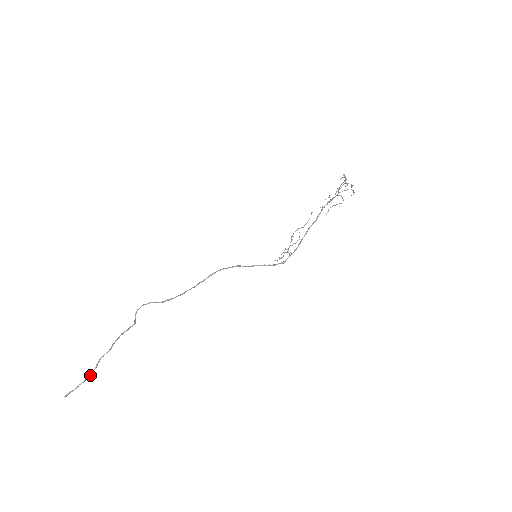
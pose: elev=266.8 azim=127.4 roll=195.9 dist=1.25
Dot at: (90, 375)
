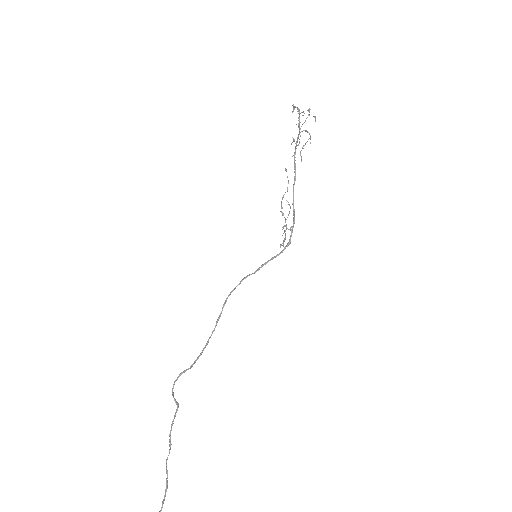
Dot at: (166, 486)
